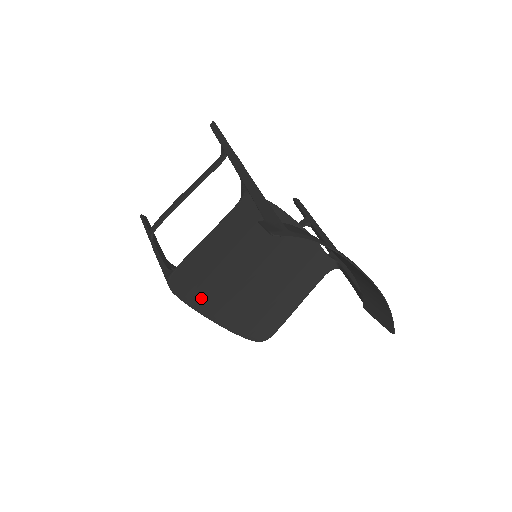
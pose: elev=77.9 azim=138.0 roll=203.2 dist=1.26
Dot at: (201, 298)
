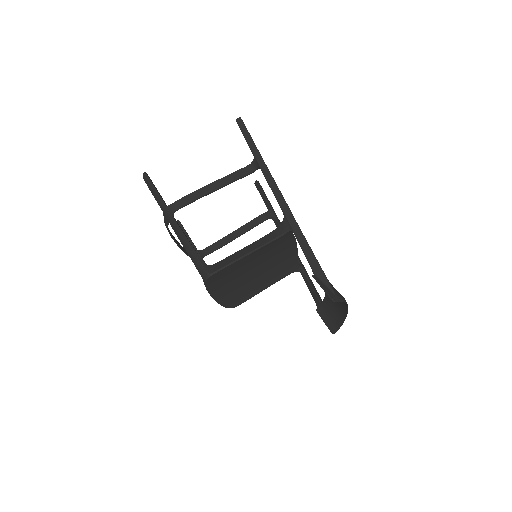
Dot at: (216, 284)
